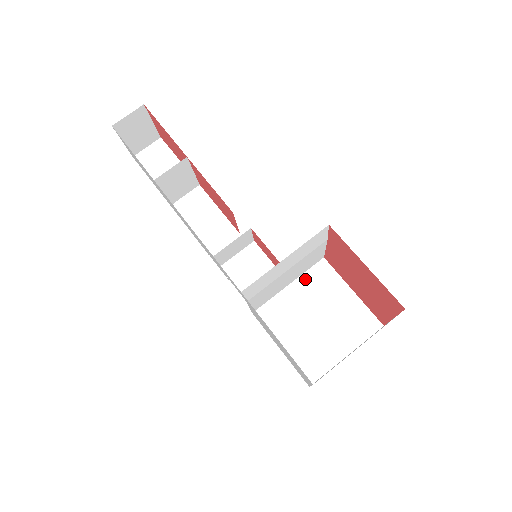
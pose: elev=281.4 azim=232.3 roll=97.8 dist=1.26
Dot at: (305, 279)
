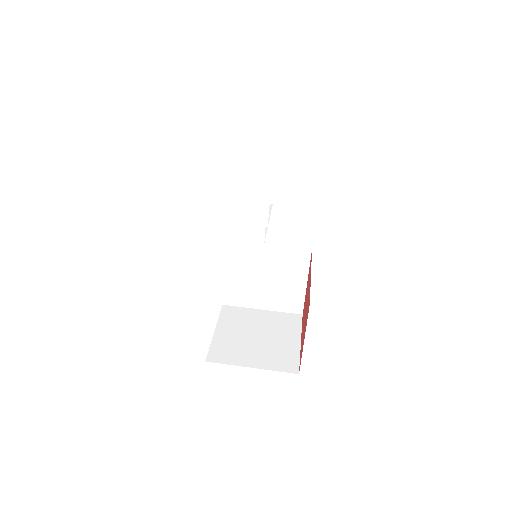
Dot at: (276, 314)
